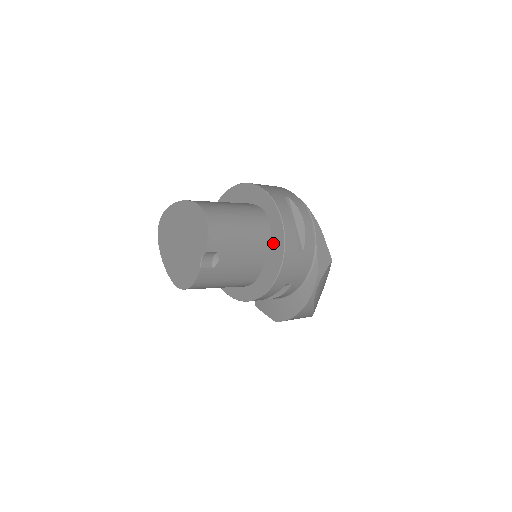
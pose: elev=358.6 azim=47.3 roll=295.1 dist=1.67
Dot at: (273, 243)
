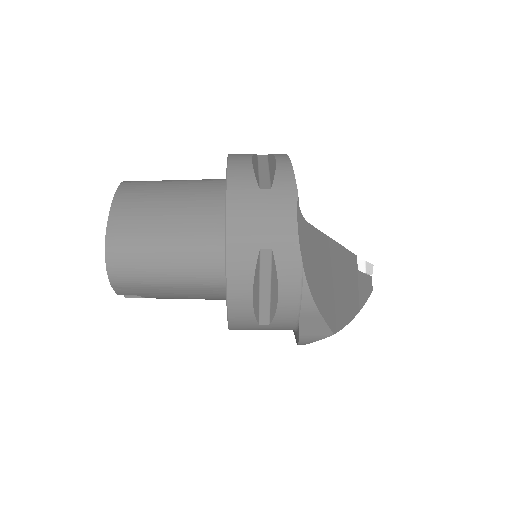
Dot at: occluded
